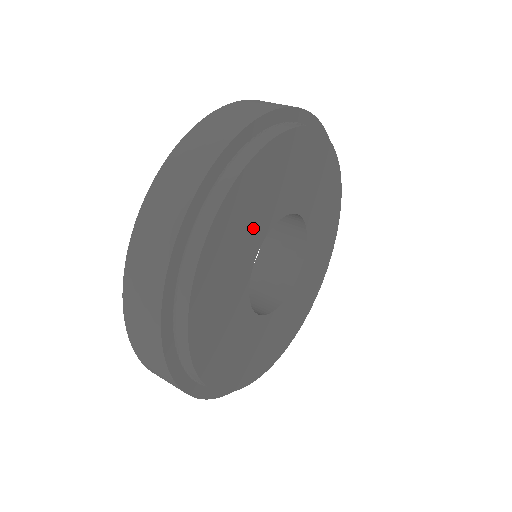
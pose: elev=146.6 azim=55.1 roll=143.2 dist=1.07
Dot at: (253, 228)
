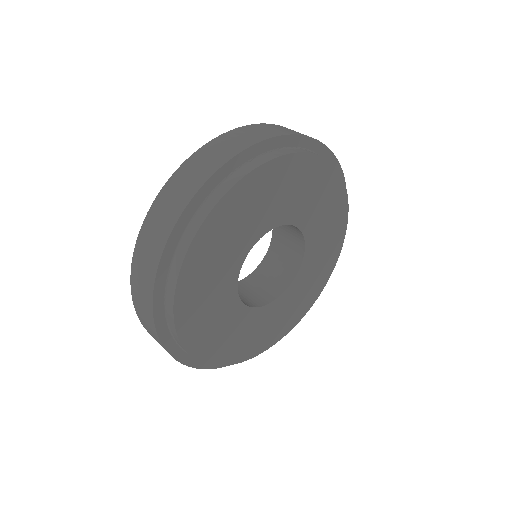
Dot at: (238, 241)
